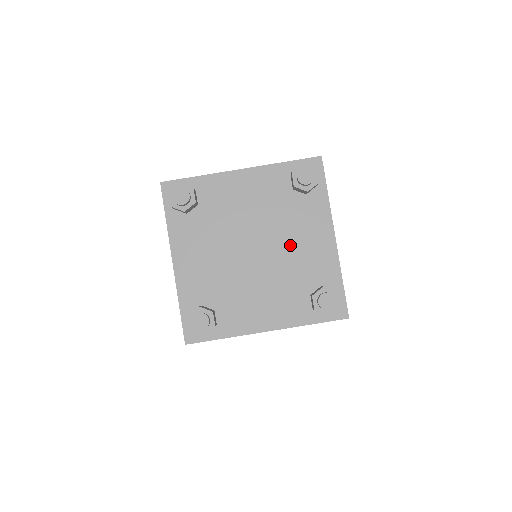
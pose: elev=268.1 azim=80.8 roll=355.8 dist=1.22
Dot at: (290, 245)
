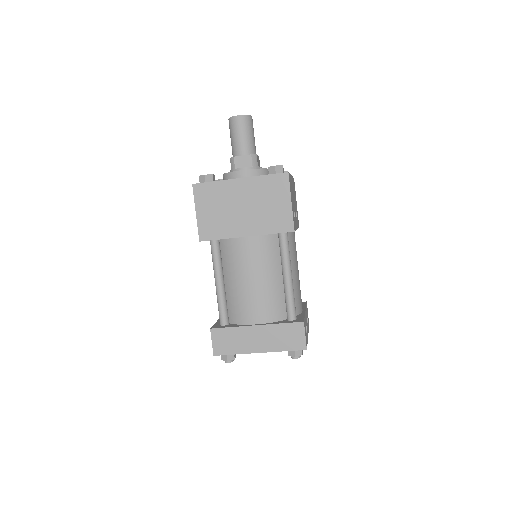
Dot at: occluded
